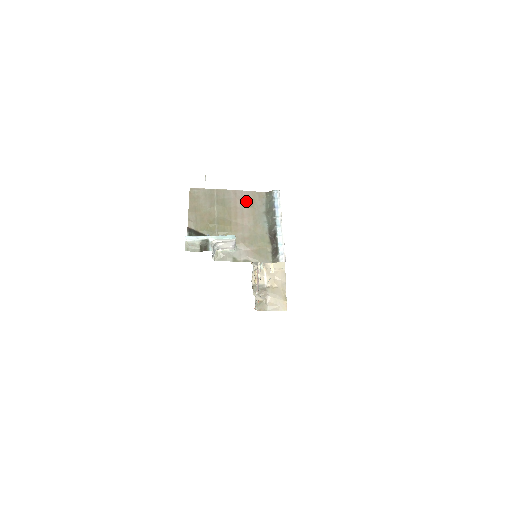
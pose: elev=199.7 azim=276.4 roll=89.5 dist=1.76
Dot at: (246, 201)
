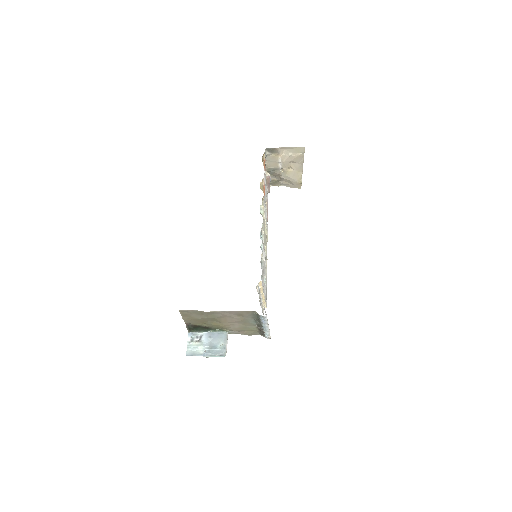
Dot at: (234, 315)
